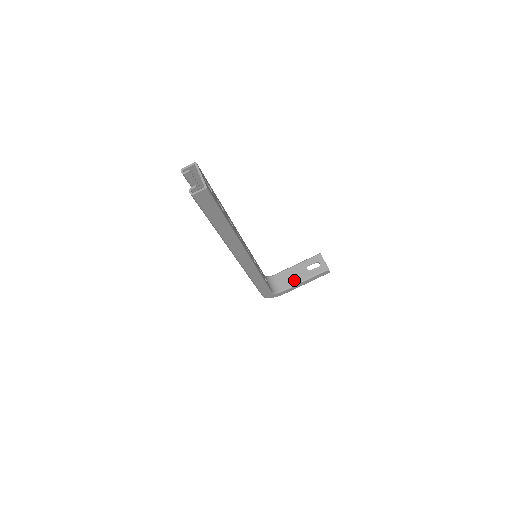
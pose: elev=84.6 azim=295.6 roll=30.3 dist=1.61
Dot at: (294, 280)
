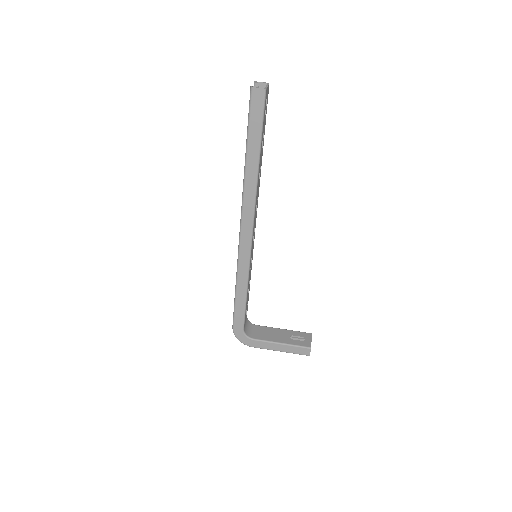
Dot at: (271, 337)
